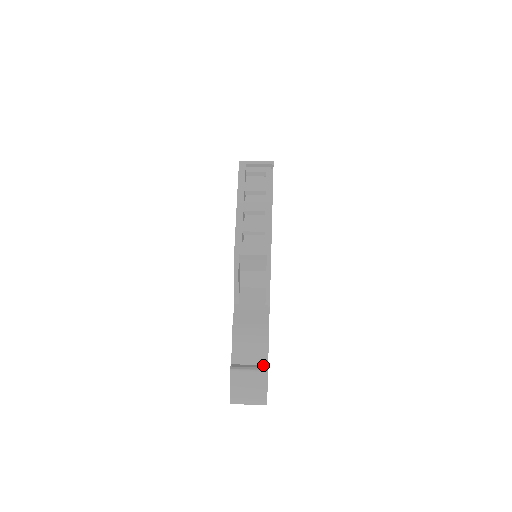
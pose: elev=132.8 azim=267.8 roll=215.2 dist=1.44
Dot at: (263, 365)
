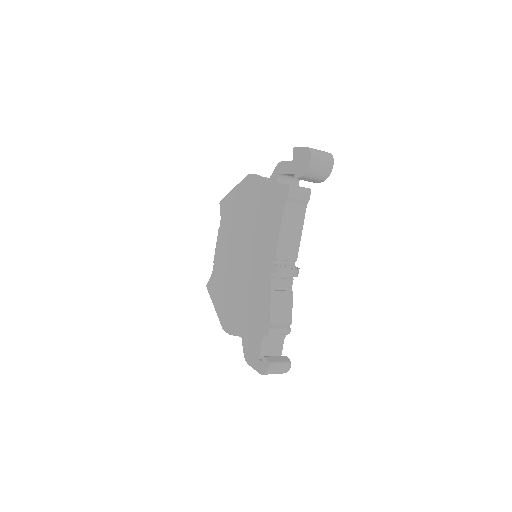
Dot at: occluded
